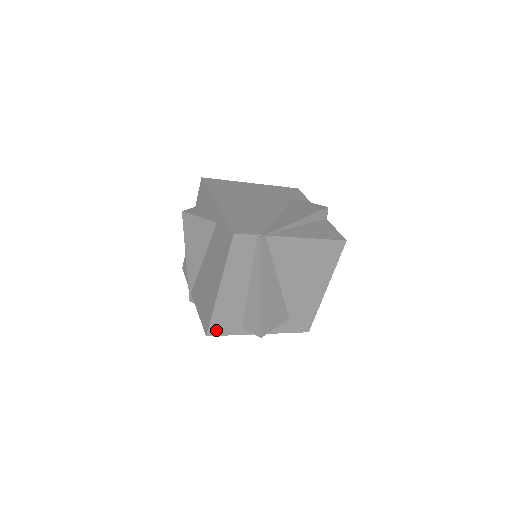
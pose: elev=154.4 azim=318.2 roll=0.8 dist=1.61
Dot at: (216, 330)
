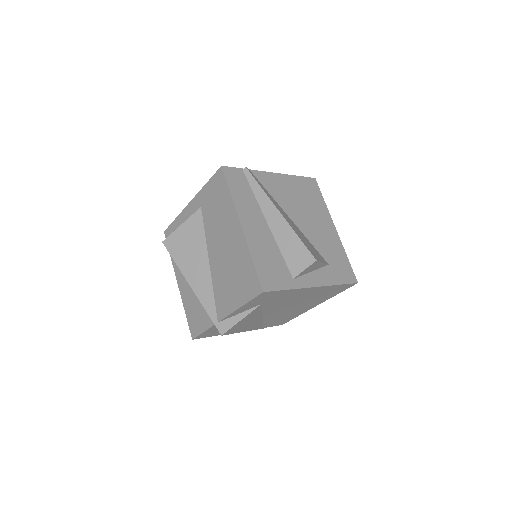
Dot at: (268, 283)
